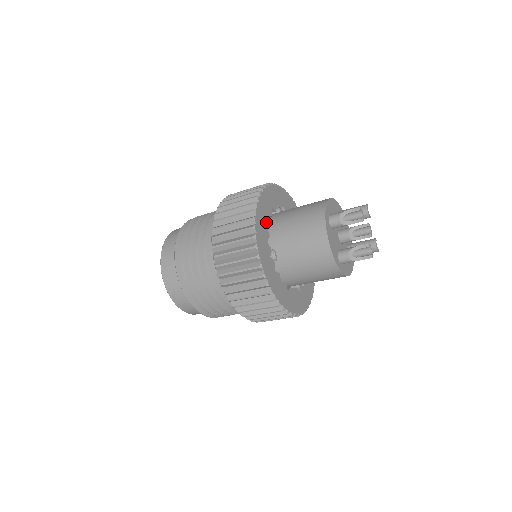
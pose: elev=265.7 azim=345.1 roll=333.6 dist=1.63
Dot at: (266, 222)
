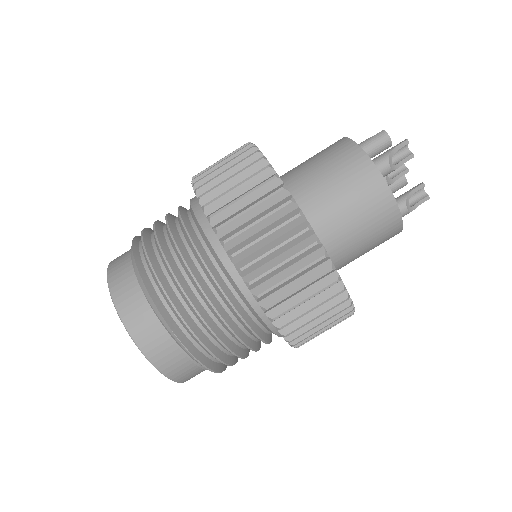
Dot at: occluded
